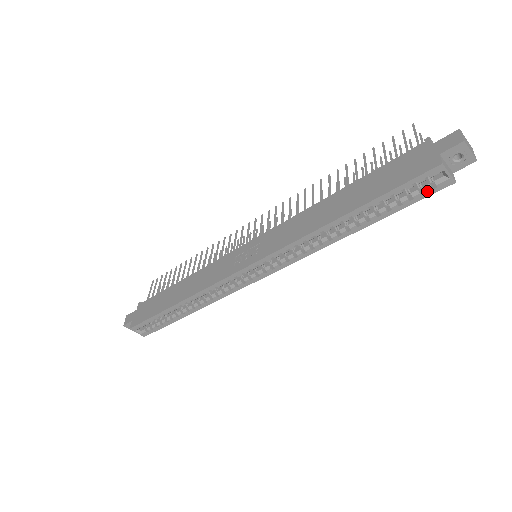
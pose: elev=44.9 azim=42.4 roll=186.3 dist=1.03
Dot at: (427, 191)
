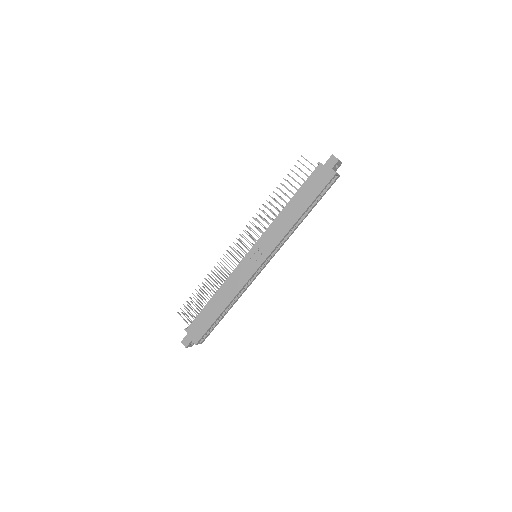
Dot at: (331, 185)
